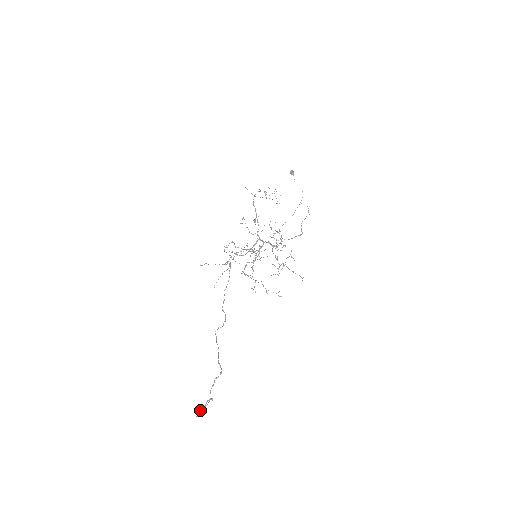
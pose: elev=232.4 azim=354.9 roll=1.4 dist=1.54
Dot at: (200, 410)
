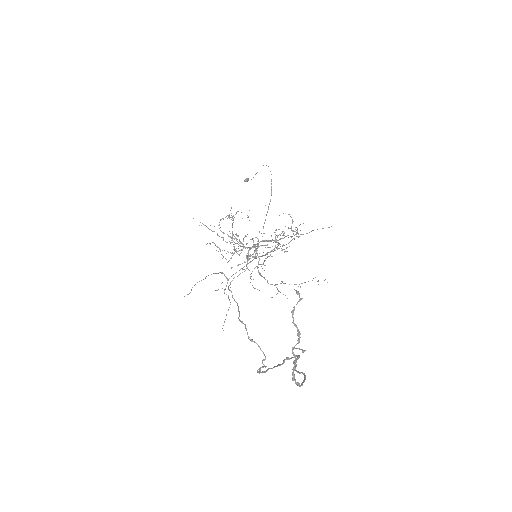
Dot at: occluded
